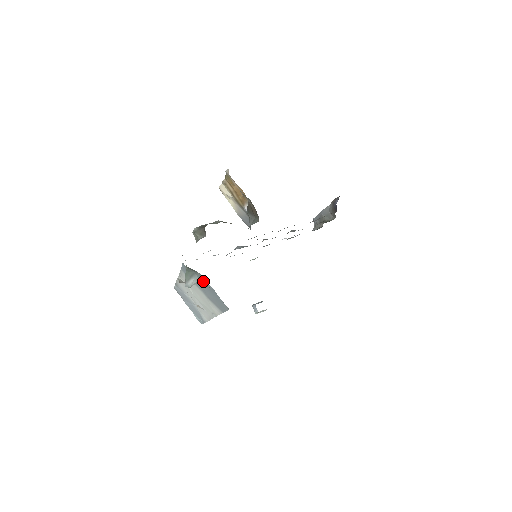
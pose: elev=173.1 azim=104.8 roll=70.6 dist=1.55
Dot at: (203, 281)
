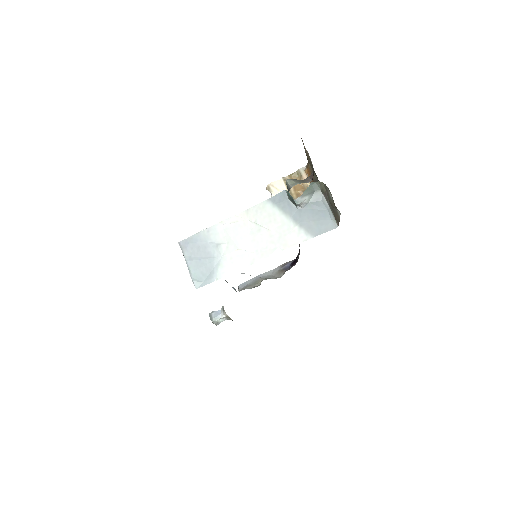
Dot at: (316, 202)
